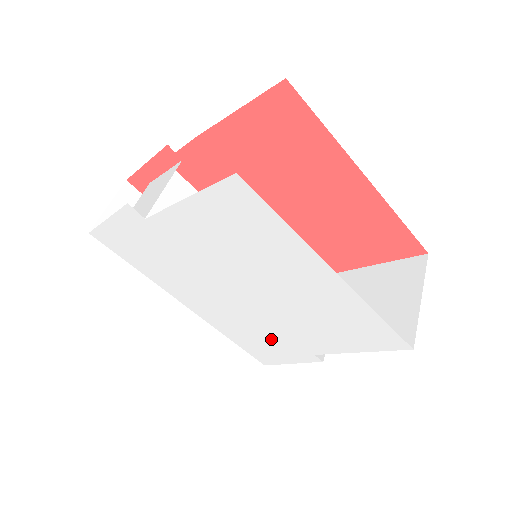
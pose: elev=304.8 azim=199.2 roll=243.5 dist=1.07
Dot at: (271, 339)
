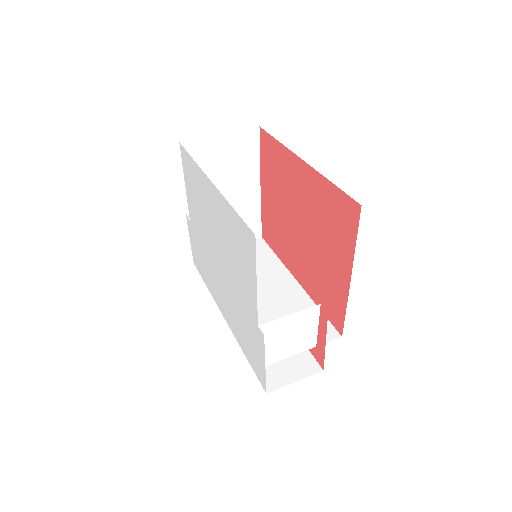
Dot at: (245, 324)
